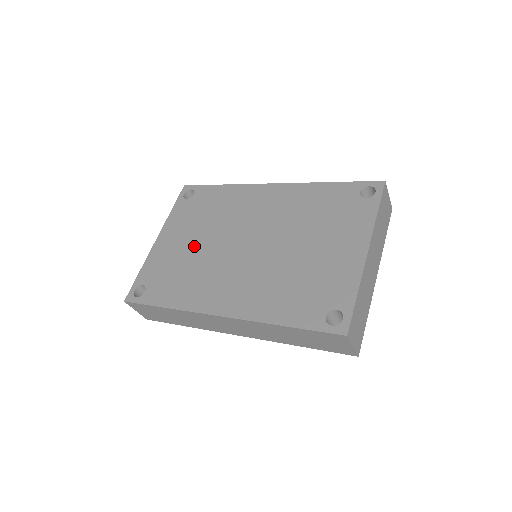
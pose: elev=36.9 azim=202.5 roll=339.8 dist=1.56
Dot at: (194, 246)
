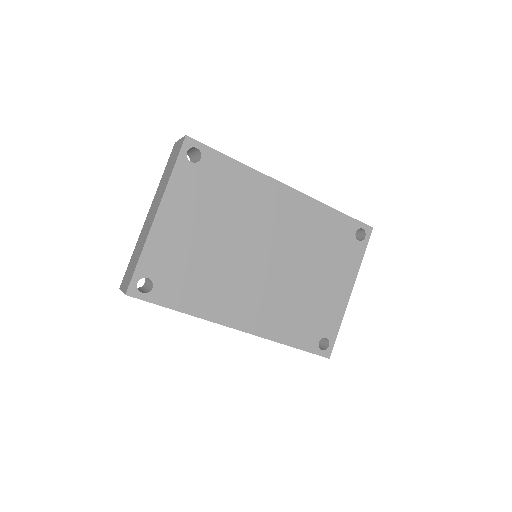
Dot at: (208, 241)
